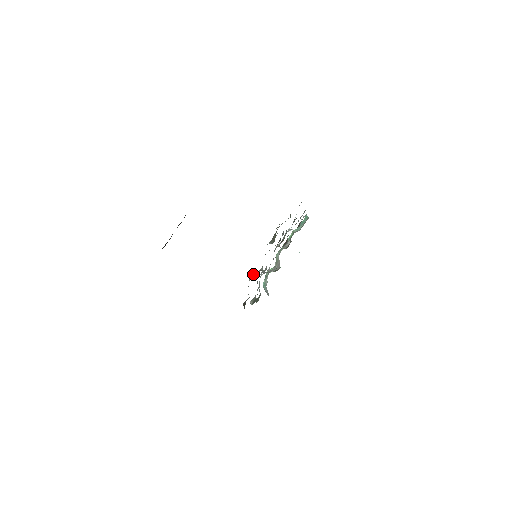
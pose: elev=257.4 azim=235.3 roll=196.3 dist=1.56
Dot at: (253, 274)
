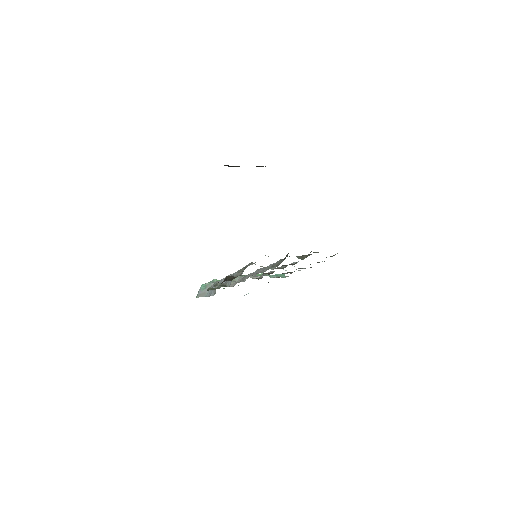
Dot at: occluded
